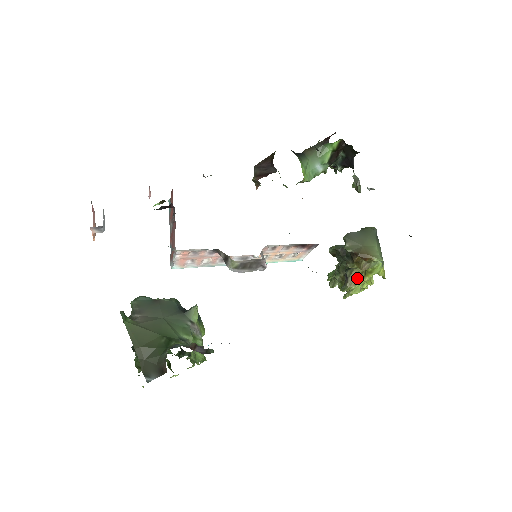
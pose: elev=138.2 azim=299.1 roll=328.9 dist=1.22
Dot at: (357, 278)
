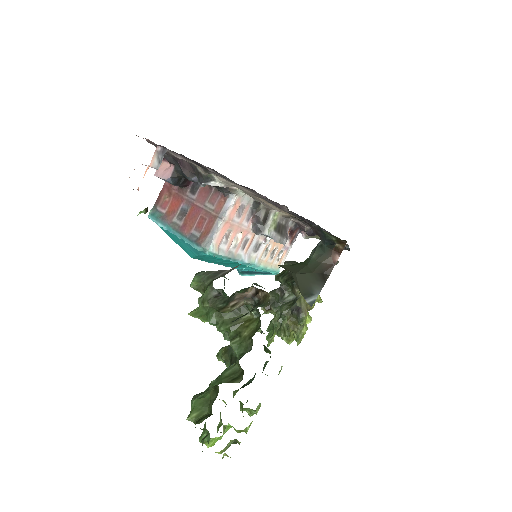
Dot at: (306, 306)
